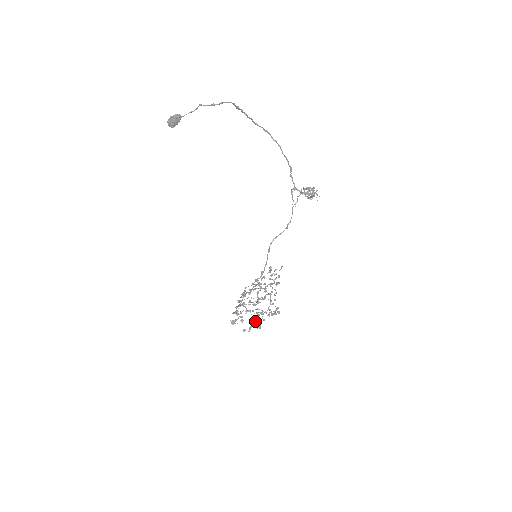
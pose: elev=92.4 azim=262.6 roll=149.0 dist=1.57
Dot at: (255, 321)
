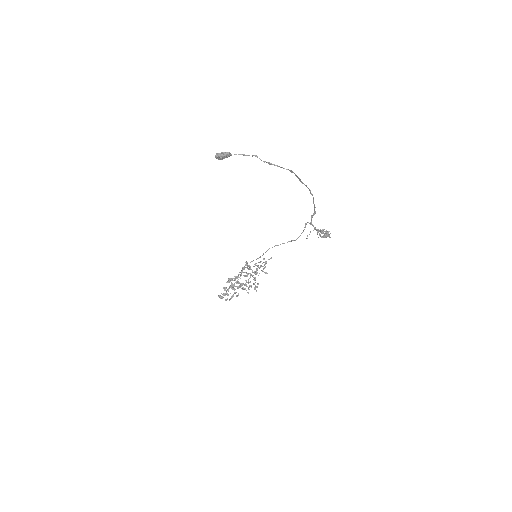
Dot at: (236, 292)
